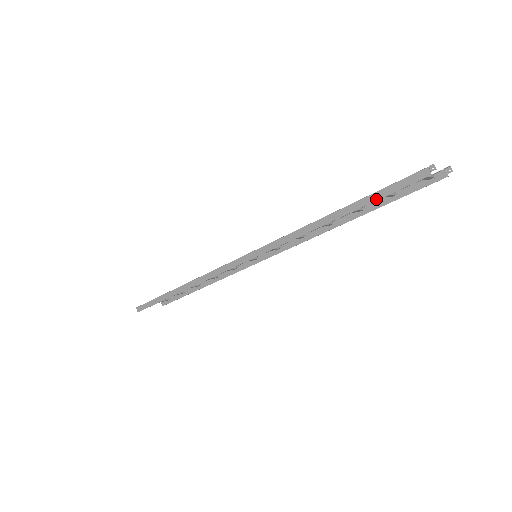
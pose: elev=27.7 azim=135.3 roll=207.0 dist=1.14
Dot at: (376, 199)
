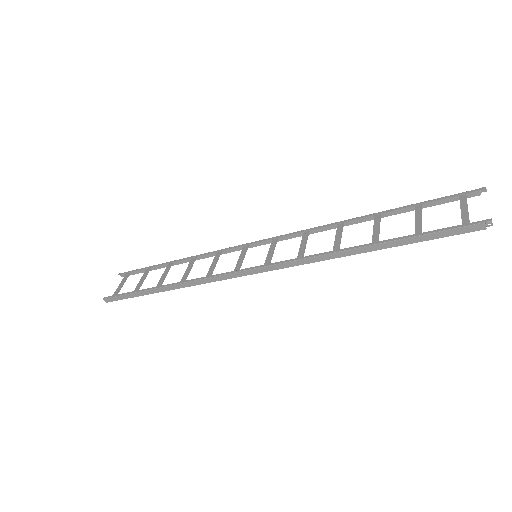
Dot at: (420, 241)
